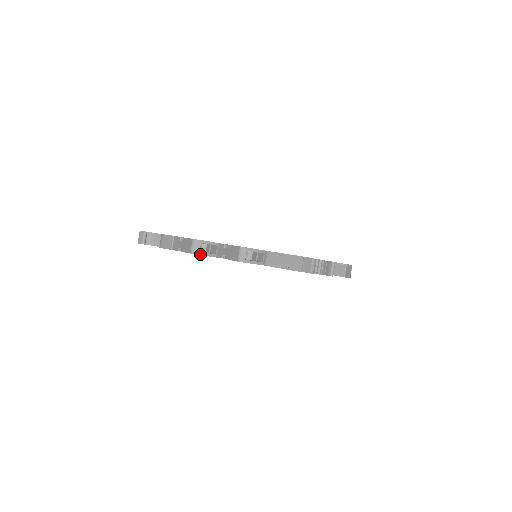
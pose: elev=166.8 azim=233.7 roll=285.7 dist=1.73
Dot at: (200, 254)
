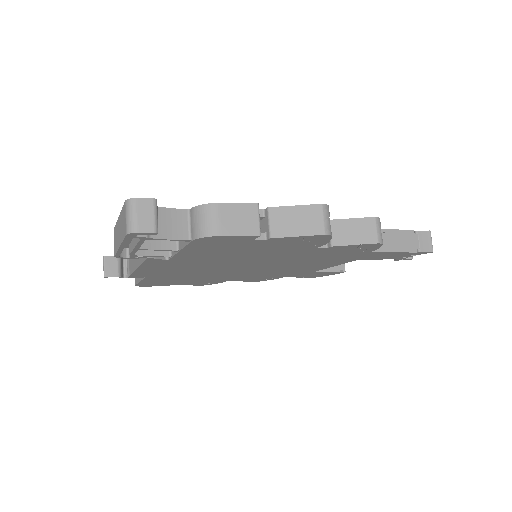
Dot at: (331, 235)
